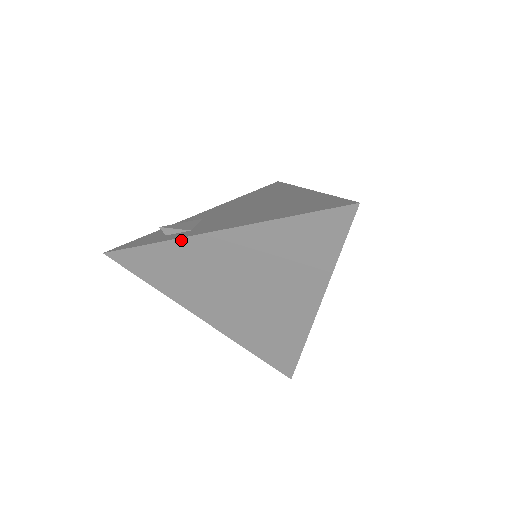
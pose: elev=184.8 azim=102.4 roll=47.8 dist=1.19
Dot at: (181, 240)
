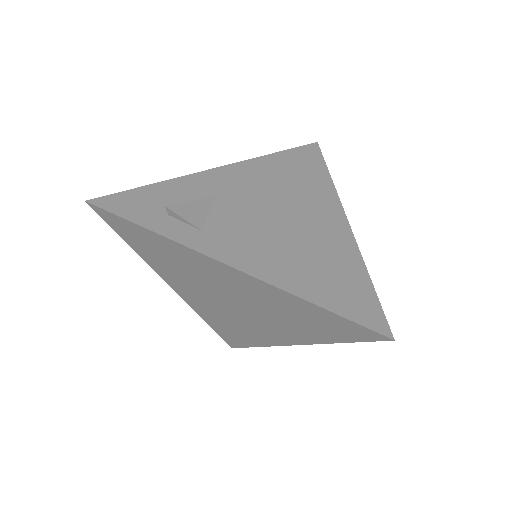
Dot at: (185, 247)
